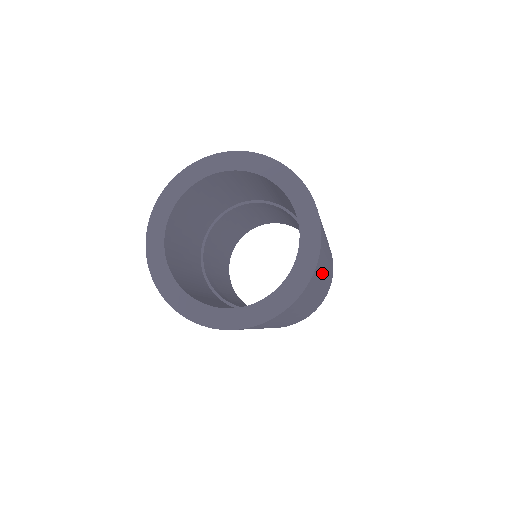
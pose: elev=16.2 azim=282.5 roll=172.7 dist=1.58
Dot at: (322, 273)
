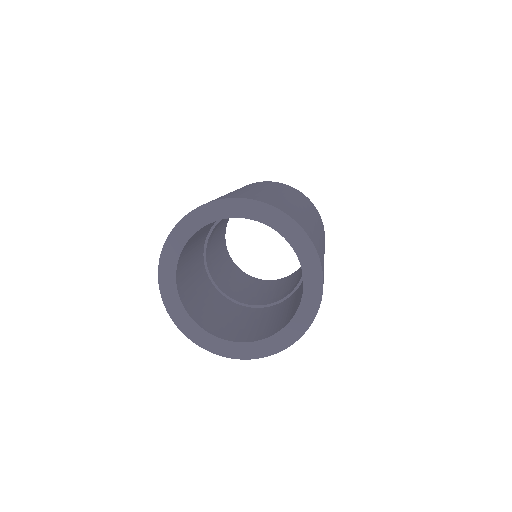
Dot at: occluded
